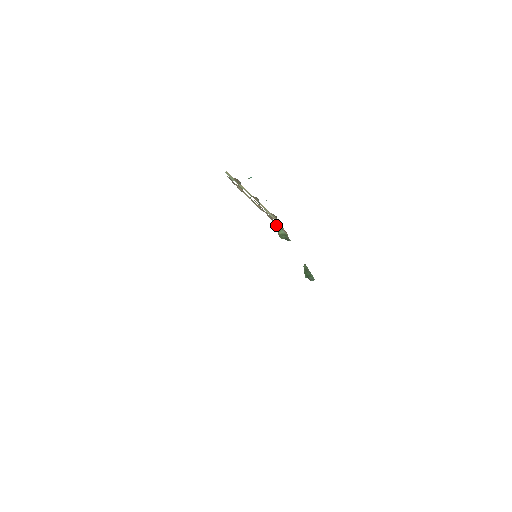
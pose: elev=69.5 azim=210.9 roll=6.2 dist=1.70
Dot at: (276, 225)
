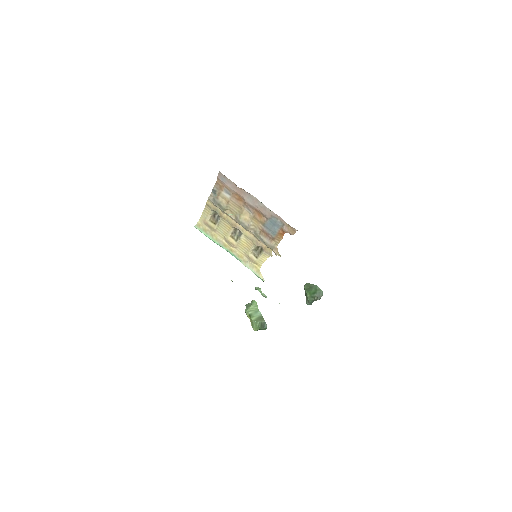
Dot at: (265, 243)
